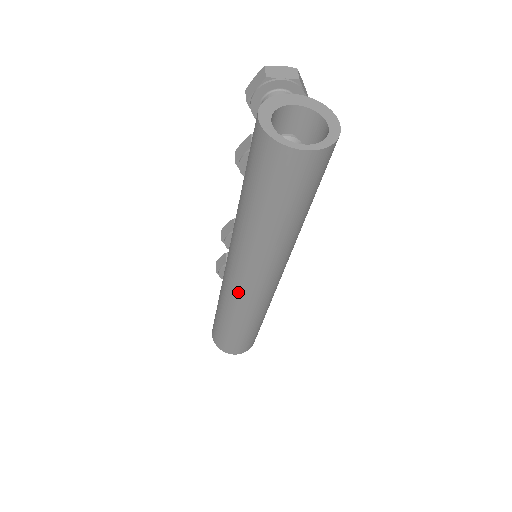
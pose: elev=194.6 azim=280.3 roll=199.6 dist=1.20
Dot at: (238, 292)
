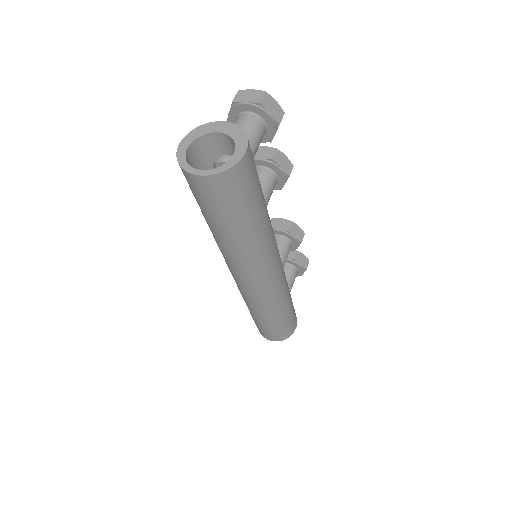
Dot at: (237, 285)
